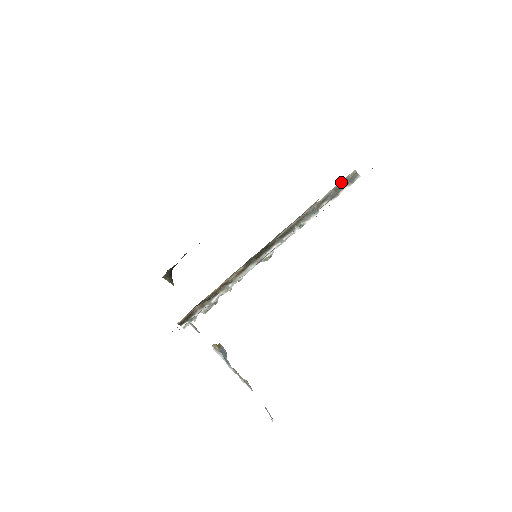
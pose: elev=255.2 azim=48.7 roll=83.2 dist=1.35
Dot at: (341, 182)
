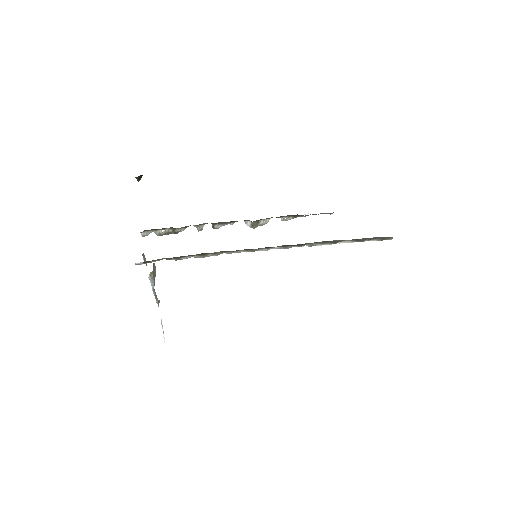
Dot at: (376, 237)
